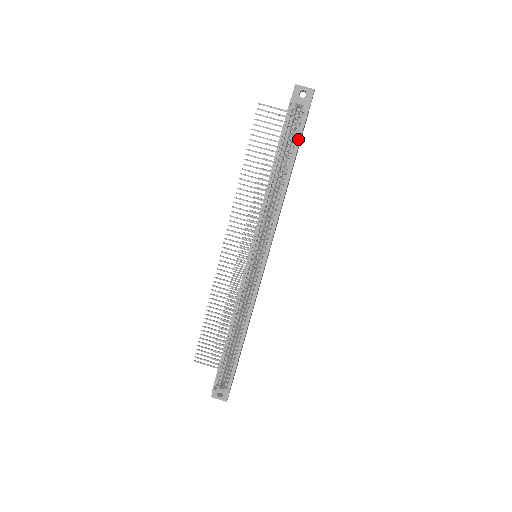
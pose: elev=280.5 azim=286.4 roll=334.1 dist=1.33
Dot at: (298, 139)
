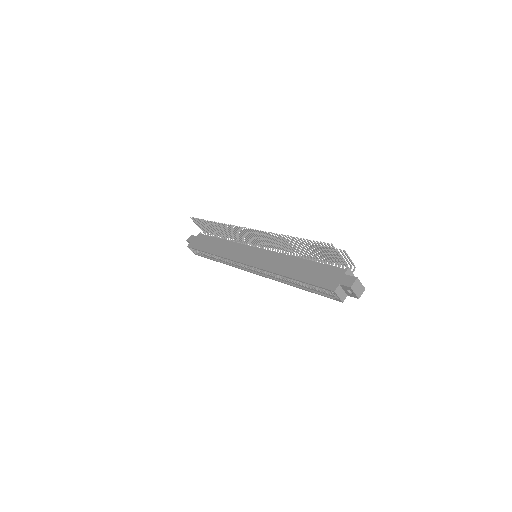
Dot at: (320, 294)
